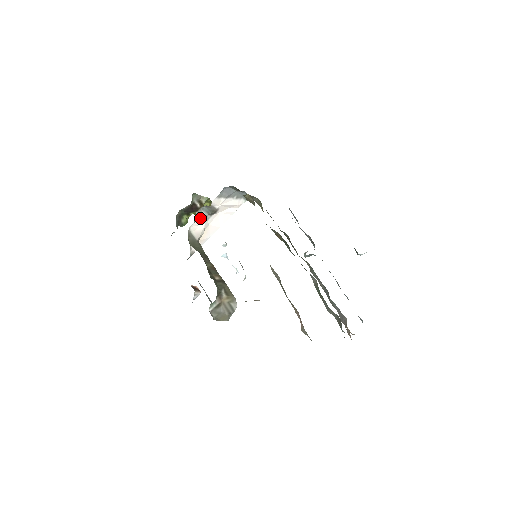
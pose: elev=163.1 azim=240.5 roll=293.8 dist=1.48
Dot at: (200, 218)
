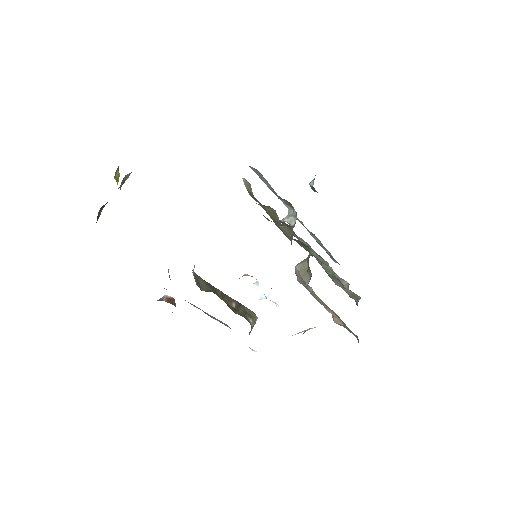
Dot at: occluded
